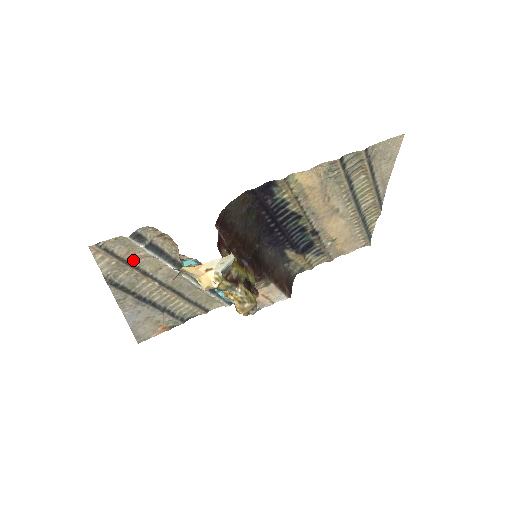
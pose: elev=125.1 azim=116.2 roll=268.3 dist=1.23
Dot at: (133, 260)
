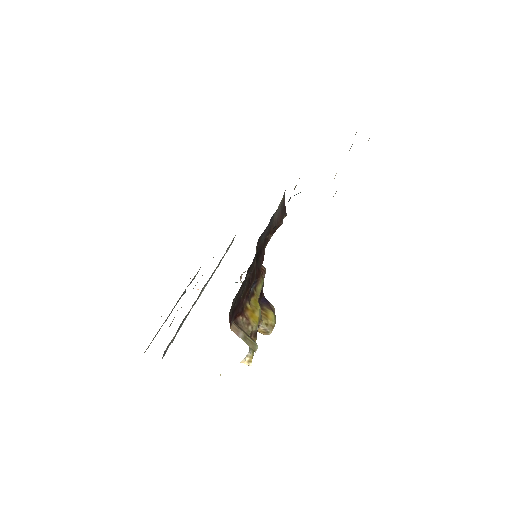
Dot at: occluded
